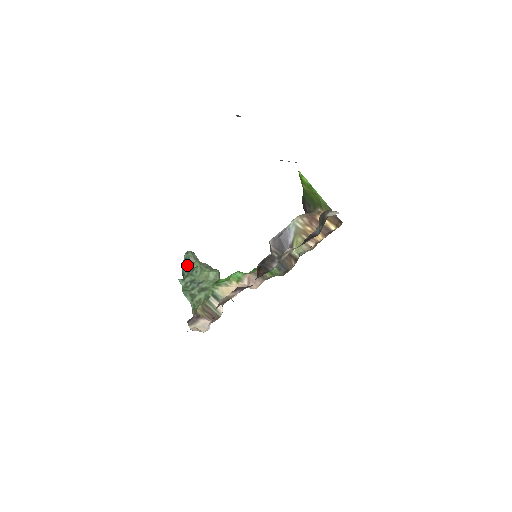
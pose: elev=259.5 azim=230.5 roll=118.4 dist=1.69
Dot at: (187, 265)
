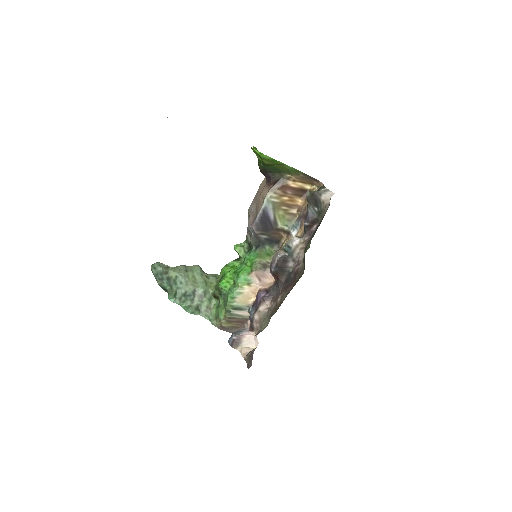
Dot at: (163, 279)
